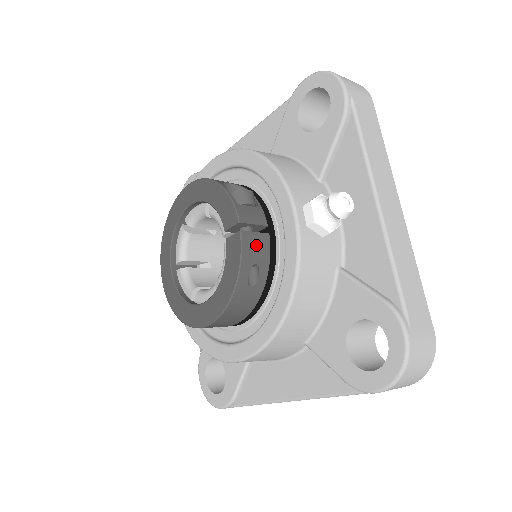
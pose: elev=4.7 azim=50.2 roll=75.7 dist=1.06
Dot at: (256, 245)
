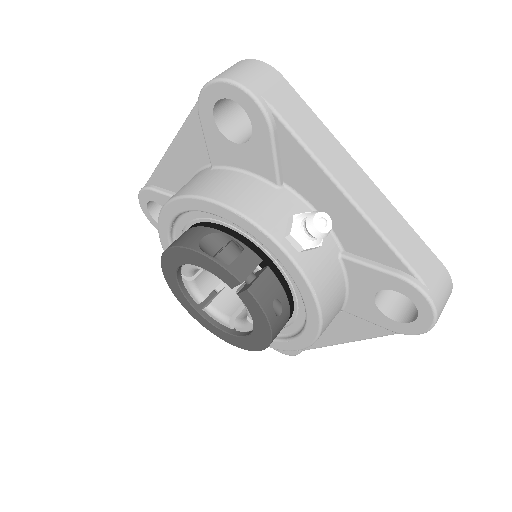
Dot at: (265, 287)
